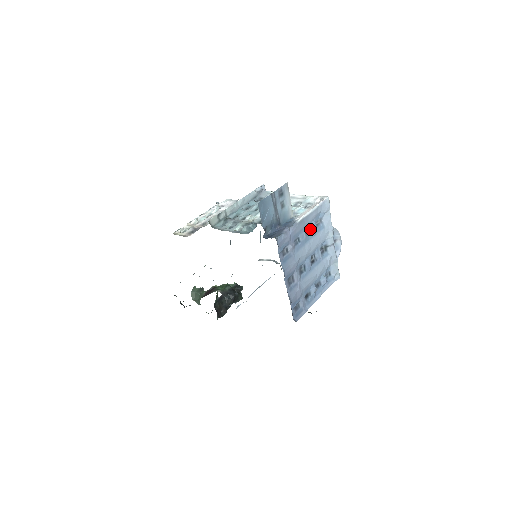
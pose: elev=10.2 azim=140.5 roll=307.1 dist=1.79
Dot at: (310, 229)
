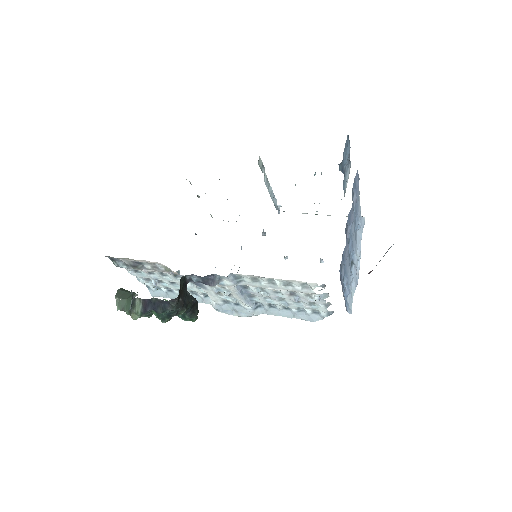
Dot at: (355, 220)
